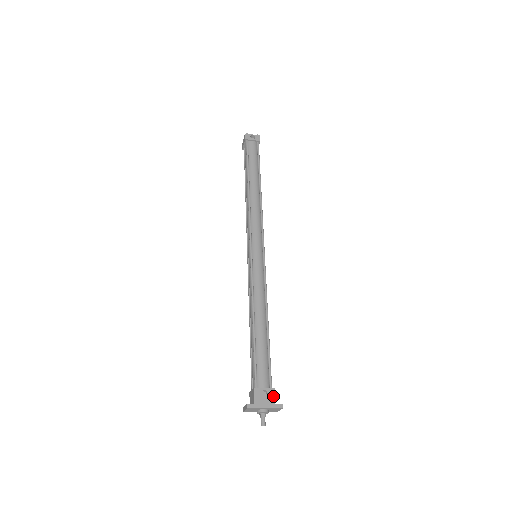
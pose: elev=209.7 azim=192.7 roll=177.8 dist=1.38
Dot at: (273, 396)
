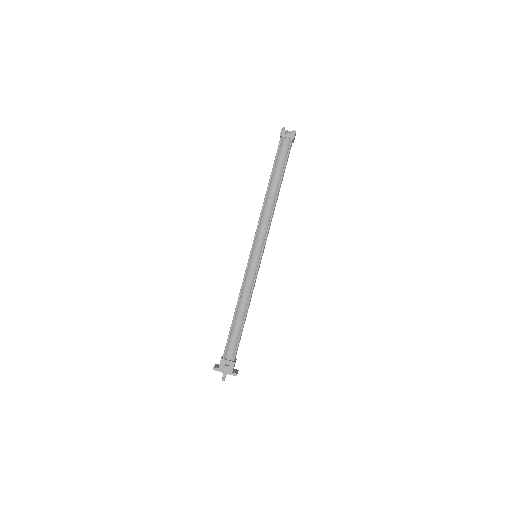
Dot at: (232, 367)
